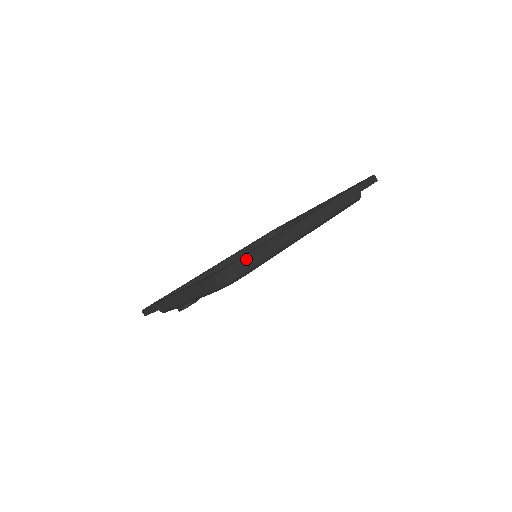
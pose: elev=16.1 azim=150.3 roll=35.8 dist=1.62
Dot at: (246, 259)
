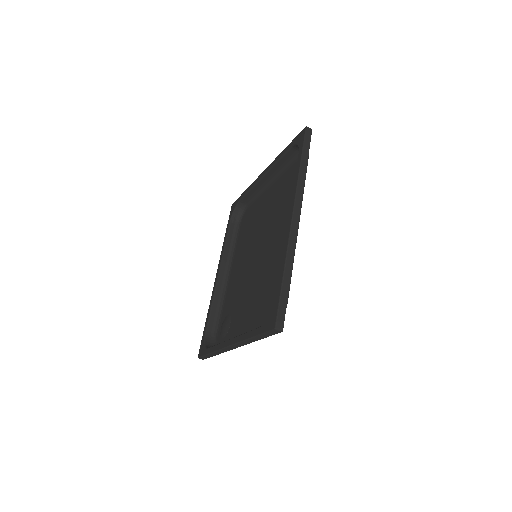
Dot at: (283, 294)
